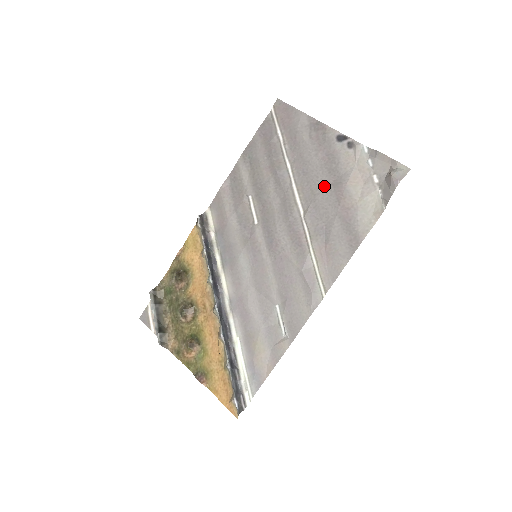
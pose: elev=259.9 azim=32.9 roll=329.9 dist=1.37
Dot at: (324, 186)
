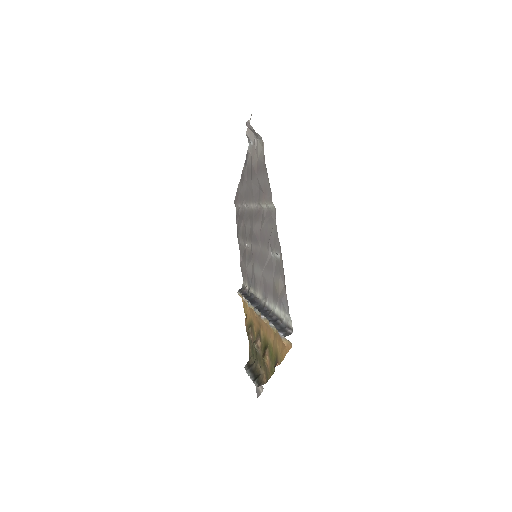
Dot at: (251, 182)
